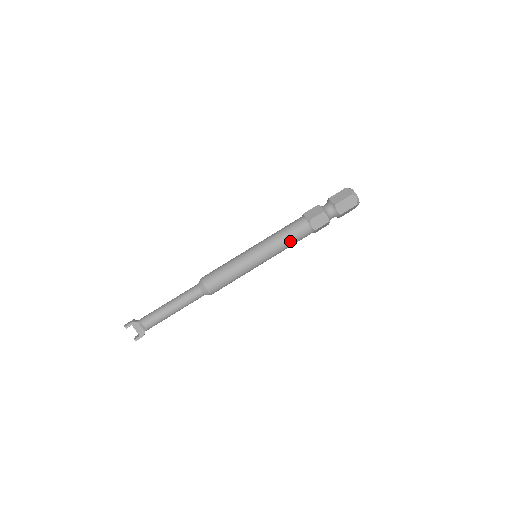
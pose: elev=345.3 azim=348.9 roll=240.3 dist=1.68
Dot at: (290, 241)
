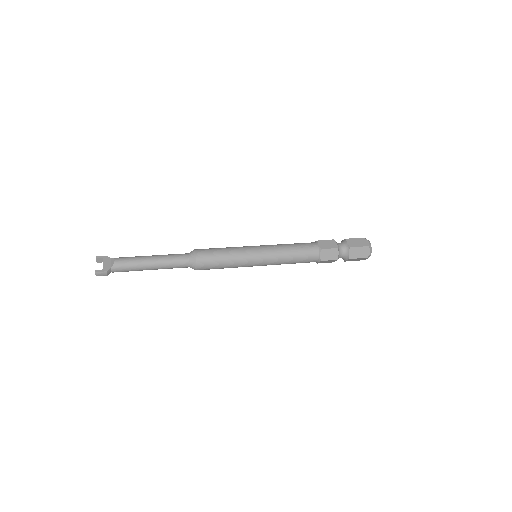
Dot at: (294, 249)
